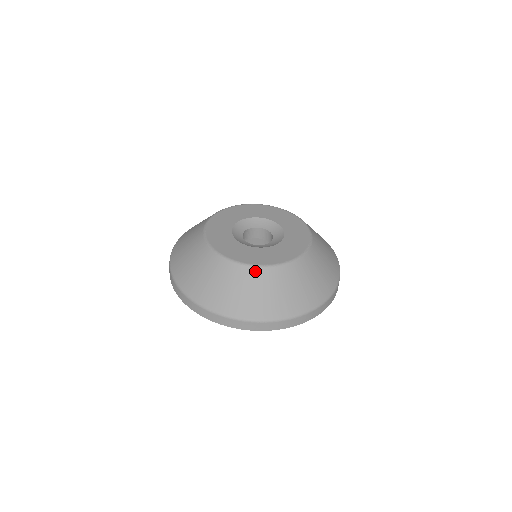
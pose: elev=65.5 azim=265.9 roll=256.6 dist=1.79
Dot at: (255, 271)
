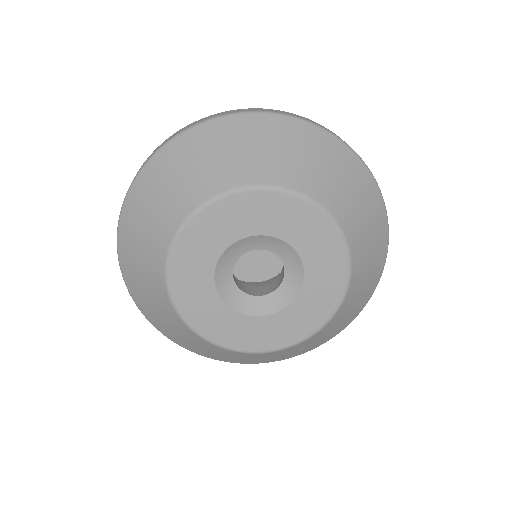
Dot at: (251, 355)
